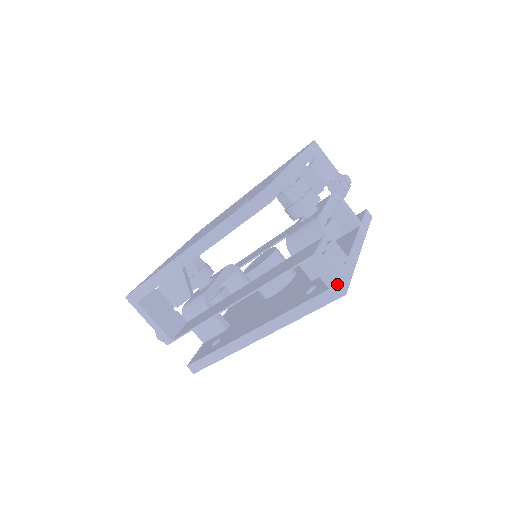
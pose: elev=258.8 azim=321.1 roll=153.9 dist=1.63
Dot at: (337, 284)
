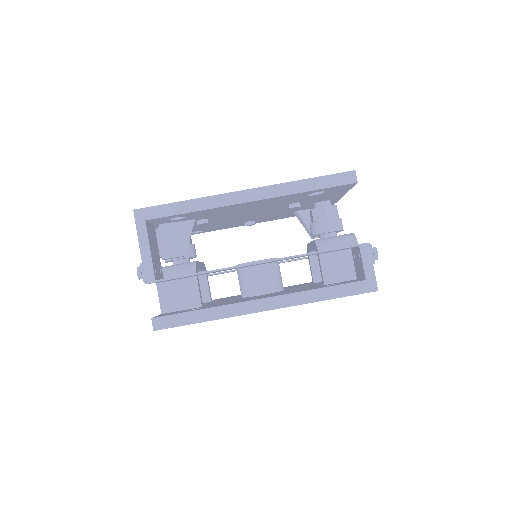
Dot at: (375, 278)
